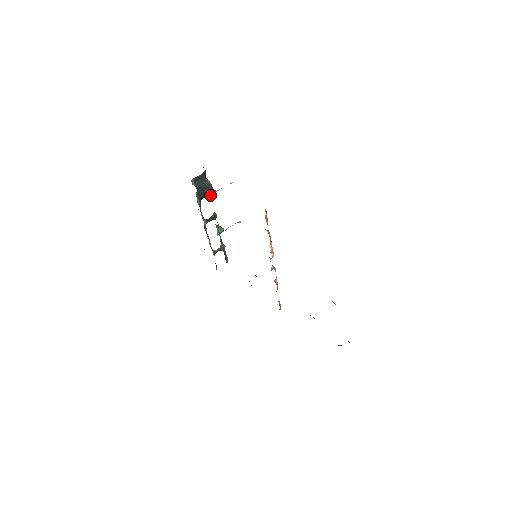
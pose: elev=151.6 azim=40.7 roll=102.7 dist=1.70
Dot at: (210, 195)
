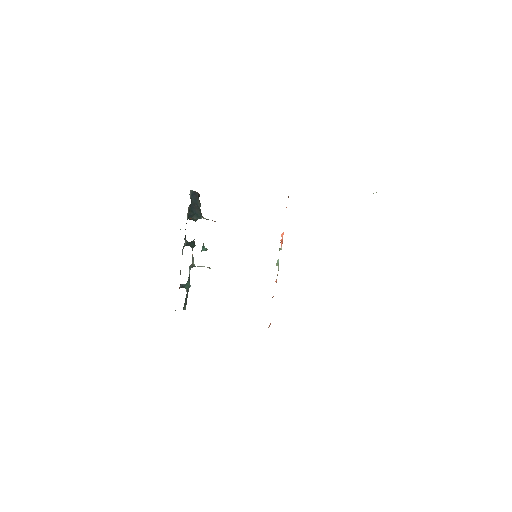
Dot at: (197, 219)
